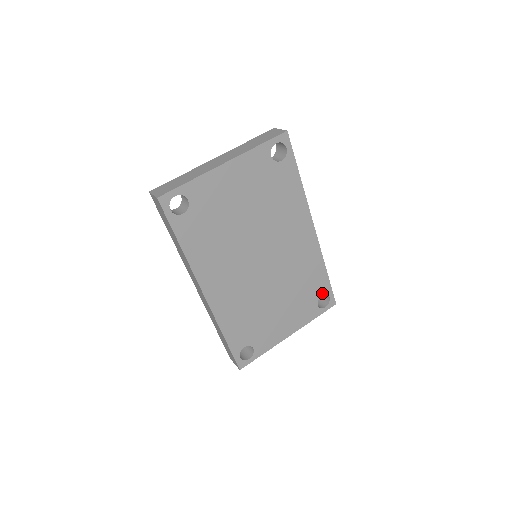
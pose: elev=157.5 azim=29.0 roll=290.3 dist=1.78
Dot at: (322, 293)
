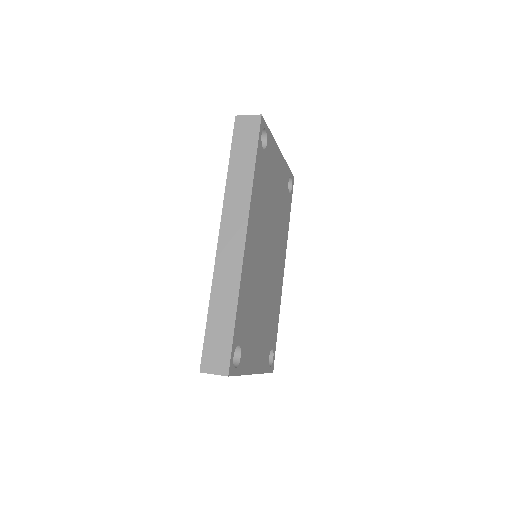
Dot at: (272, 346)
